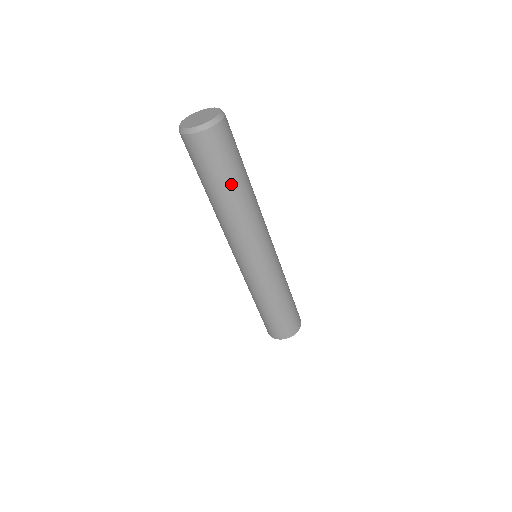
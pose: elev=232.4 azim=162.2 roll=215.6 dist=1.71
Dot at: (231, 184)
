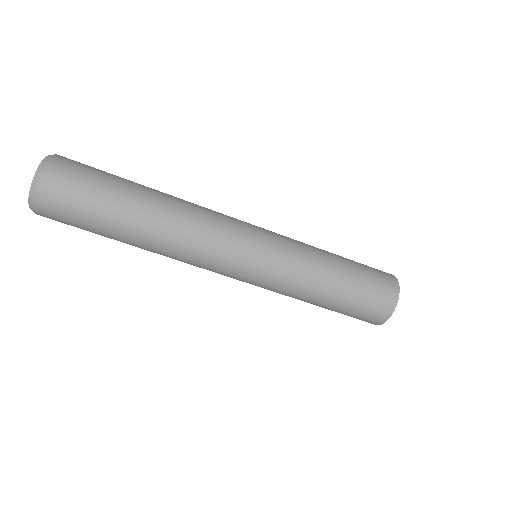
Dot at: (122, 219)
